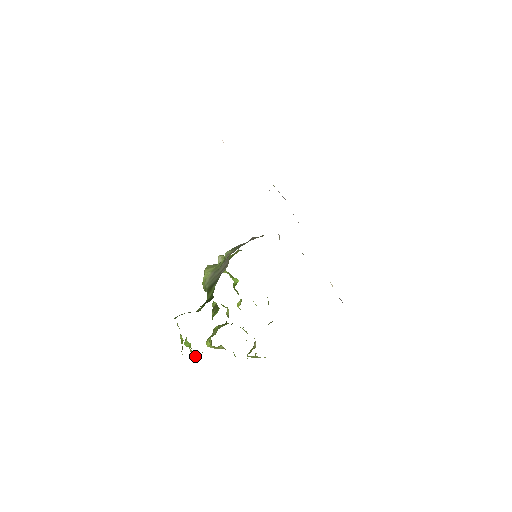
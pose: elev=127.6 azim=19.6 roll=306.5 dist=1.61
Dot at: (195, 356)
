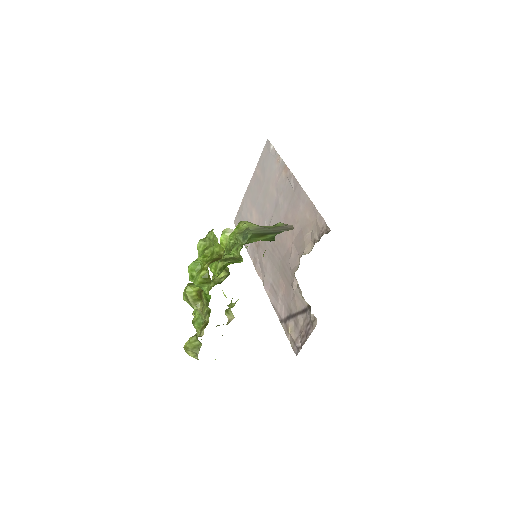
Dot at: (197, 283)
